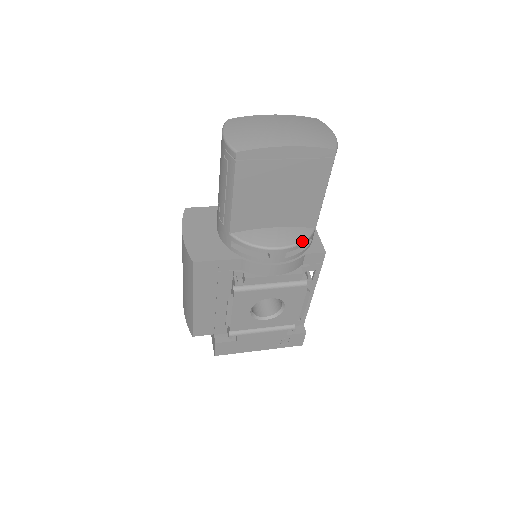
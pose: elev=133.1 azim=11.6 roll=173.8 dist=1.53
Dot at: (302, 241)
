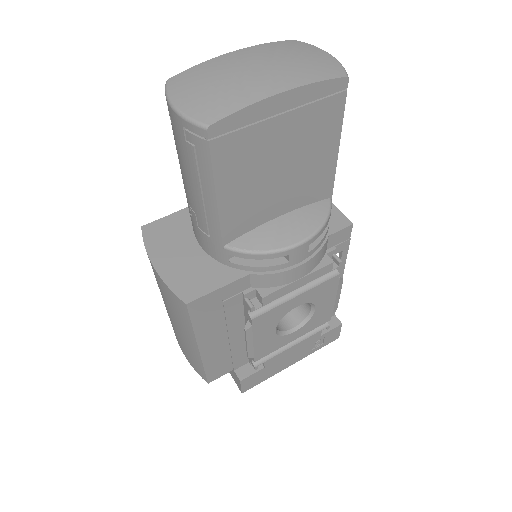
Dot at: (324, 222)
